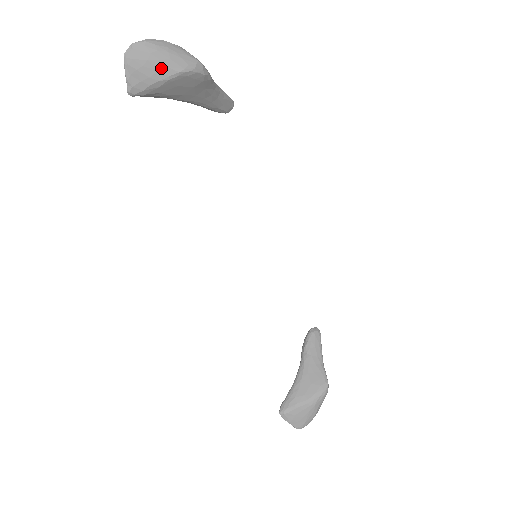
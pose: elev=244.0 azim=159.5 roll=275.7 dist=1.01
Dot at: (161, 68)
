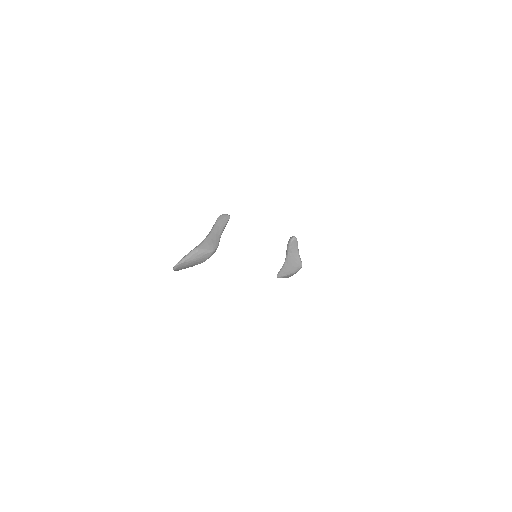
Dot at: (193, 265)
